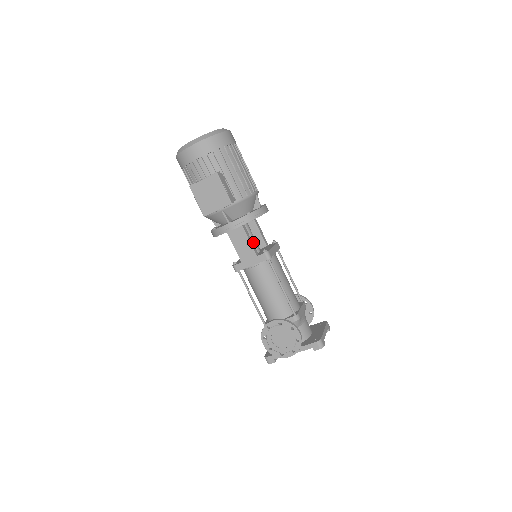
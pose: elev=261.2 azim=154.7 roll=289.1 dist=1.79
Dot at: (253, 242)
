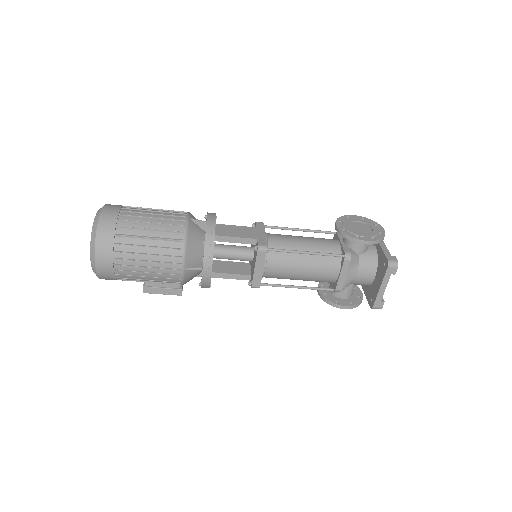
Dot at: occluded
